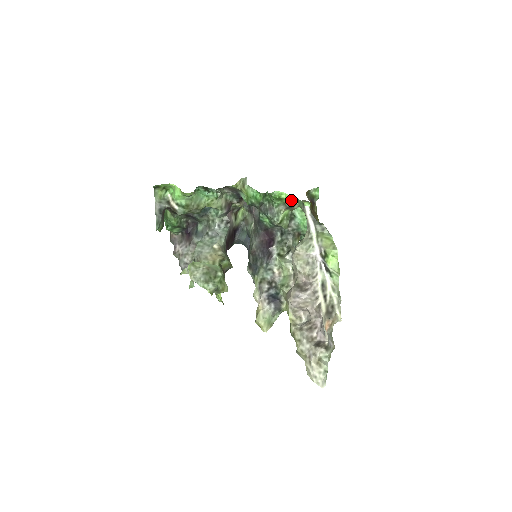
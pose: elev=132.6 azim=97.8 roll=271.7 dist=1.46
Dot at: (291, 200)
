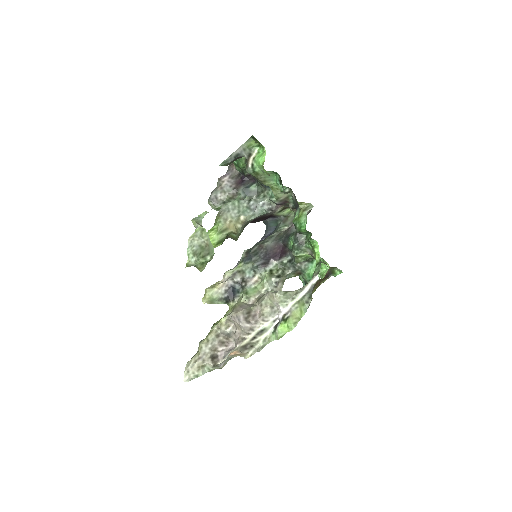
Dot at: (317, 258)
